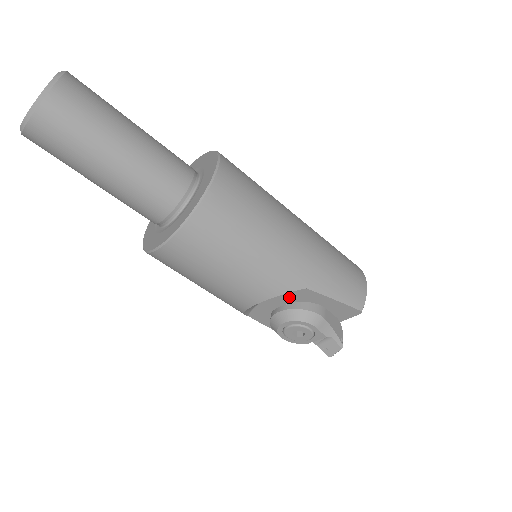
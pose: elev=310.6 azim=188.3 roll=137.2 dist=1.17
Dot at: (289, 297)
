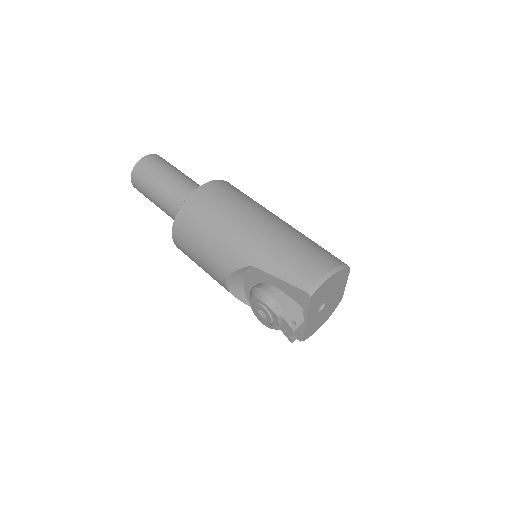
Dot at: (252, 279)
